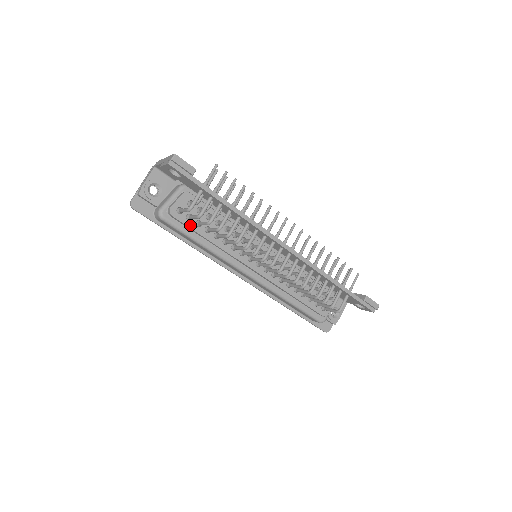
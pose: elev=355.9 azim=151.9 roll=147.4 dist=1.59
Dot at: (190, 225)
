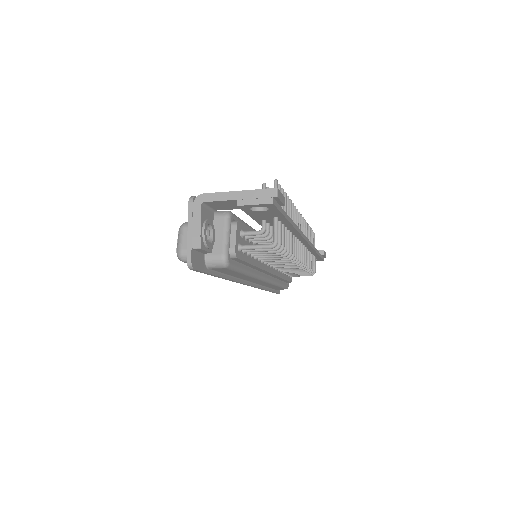
Dot at: (245, 259)
